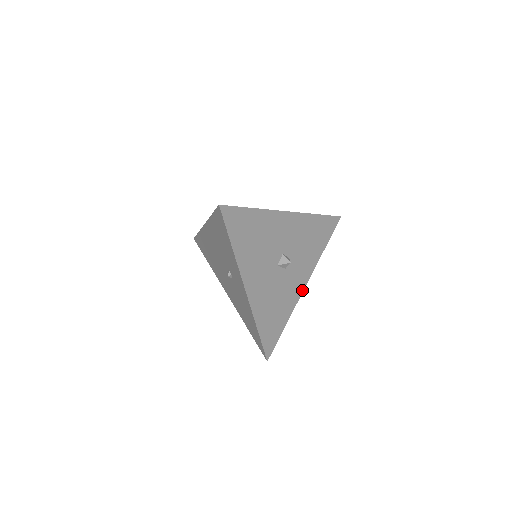
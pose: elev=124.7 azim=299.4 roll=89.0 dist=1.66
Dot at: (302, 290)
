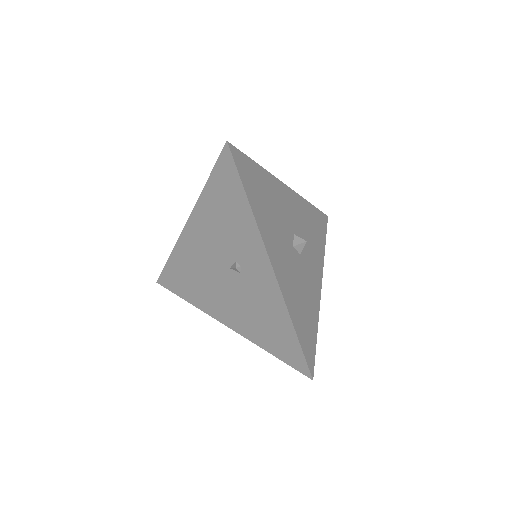
Dot at: (320, 290)
